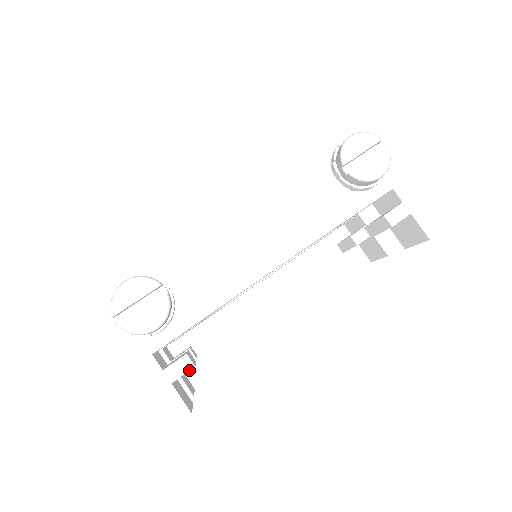
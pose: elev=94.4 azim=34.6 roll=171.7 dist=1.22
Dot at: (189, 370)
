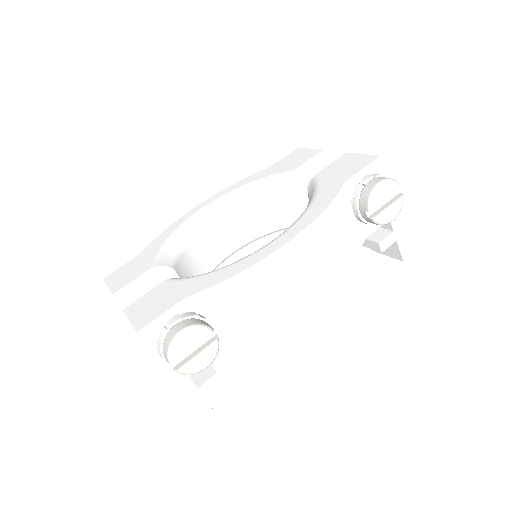
Dot at: occluded
